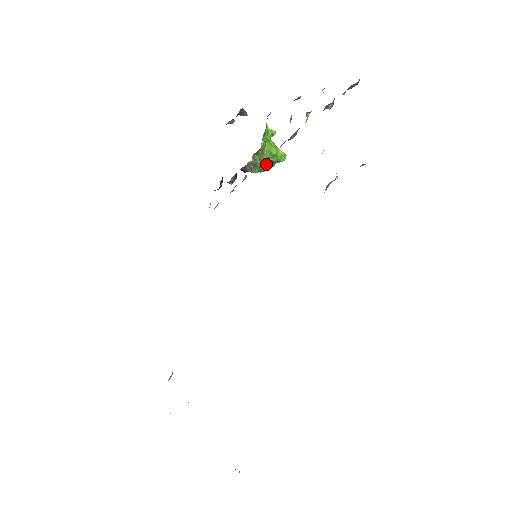
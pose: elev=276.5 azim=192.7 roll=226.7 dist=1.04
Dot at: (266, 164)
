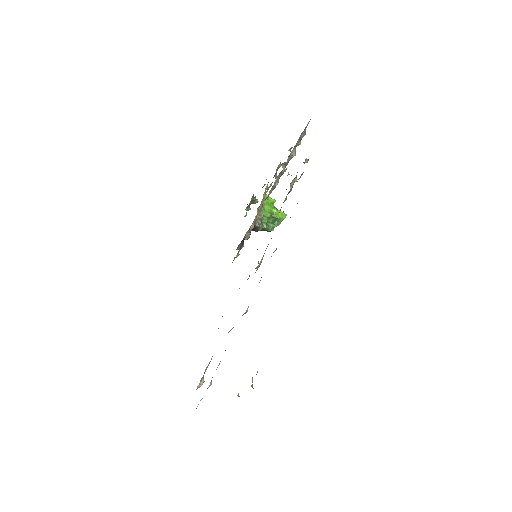
Dot at: (272, 223)
